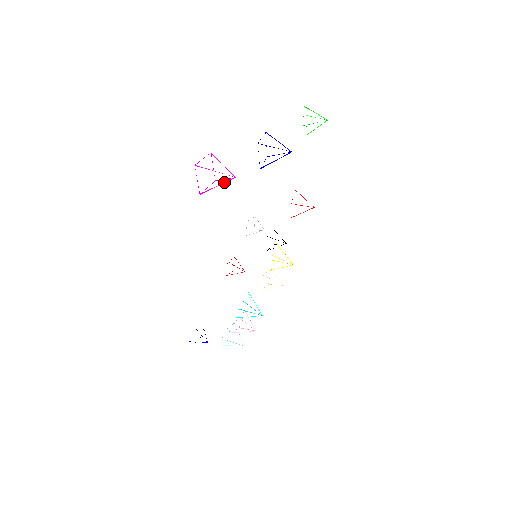
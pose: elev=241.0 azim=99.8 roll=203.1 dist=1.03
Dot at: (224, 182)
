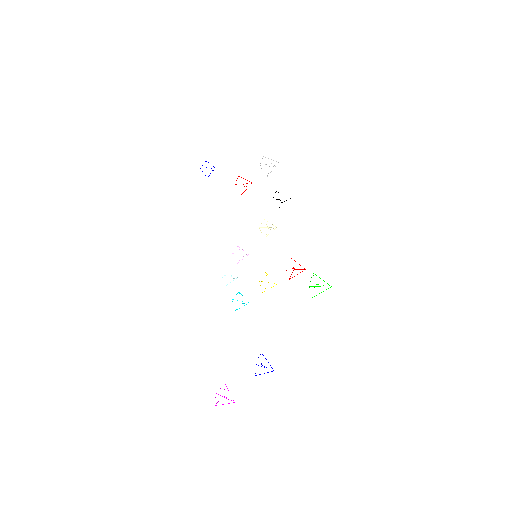
Dot at: occluded
